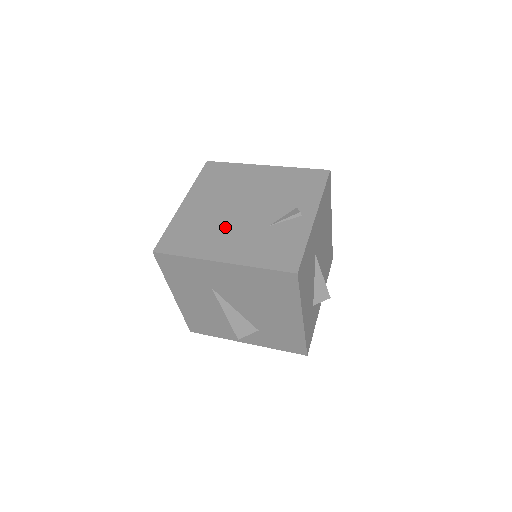
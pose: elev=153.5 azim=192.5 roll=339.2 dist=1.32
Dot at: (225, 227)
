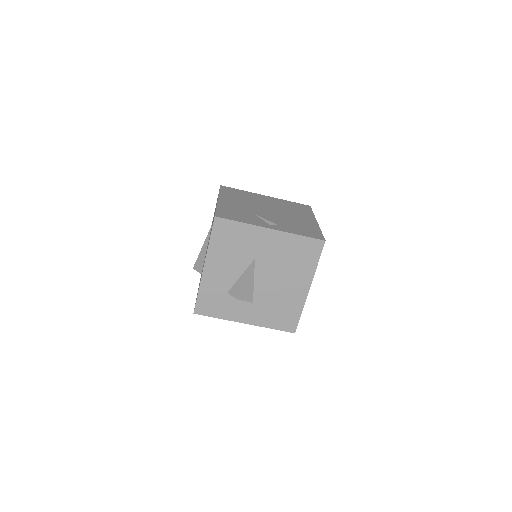
Dot at: (249, 203)
